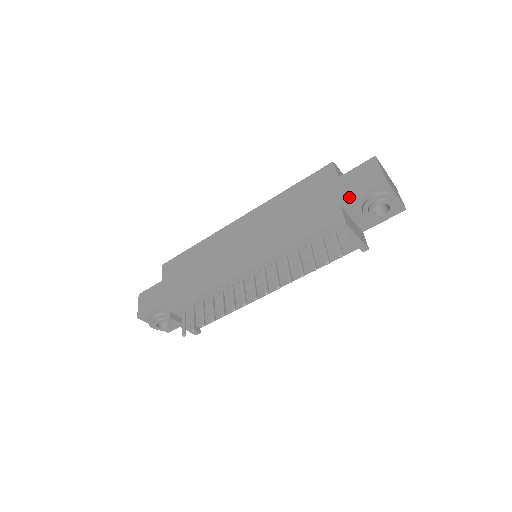
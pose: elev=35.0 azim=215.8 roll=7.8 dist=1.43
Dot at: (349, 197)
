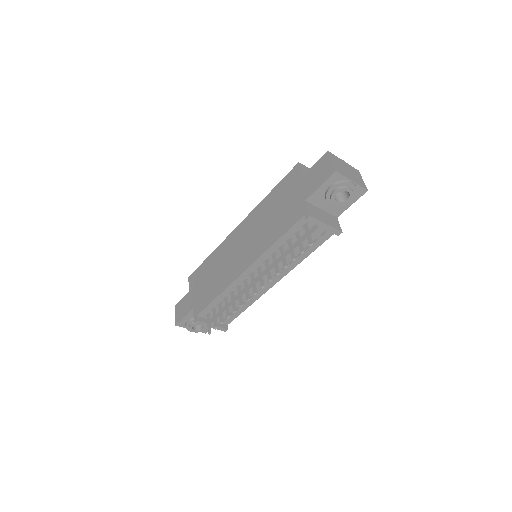
Dot at: (311, 192)
